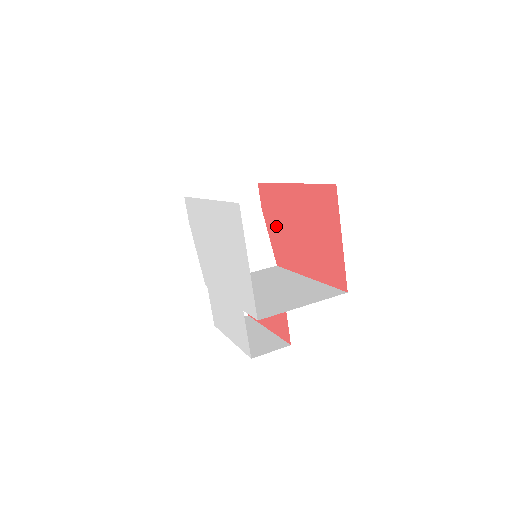
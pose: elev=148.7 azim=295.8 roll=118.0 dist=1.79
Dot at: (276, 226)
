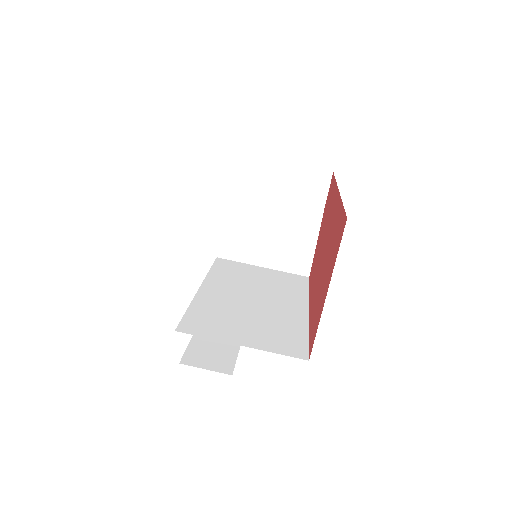
Dot at: (321, 232)
